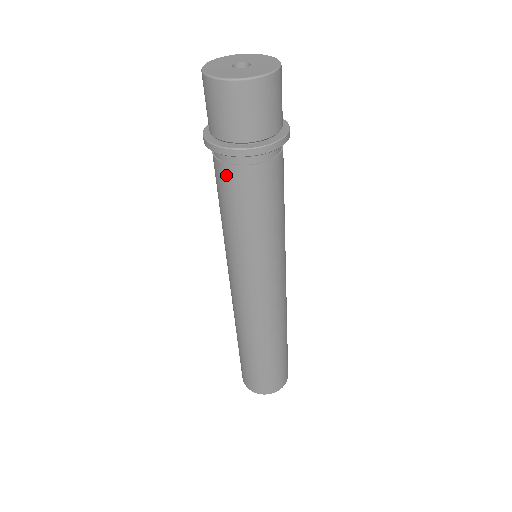
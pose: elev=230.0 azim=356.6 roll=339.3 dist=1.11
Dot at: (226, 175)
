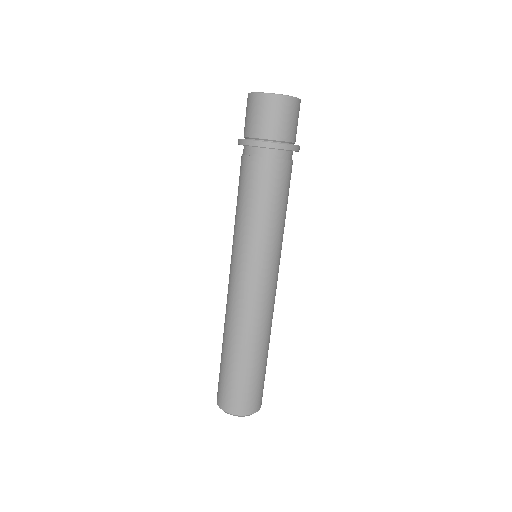
Dot at: occluded
